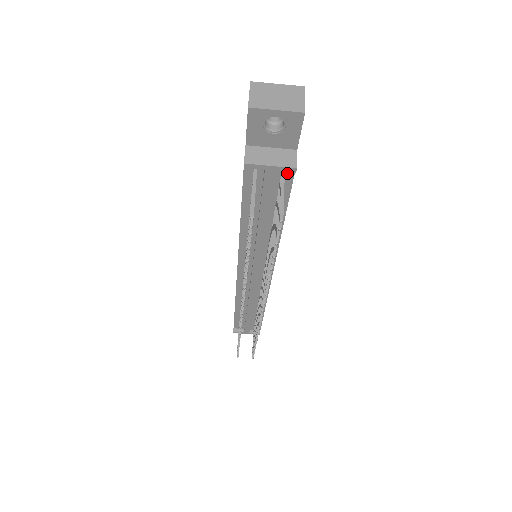
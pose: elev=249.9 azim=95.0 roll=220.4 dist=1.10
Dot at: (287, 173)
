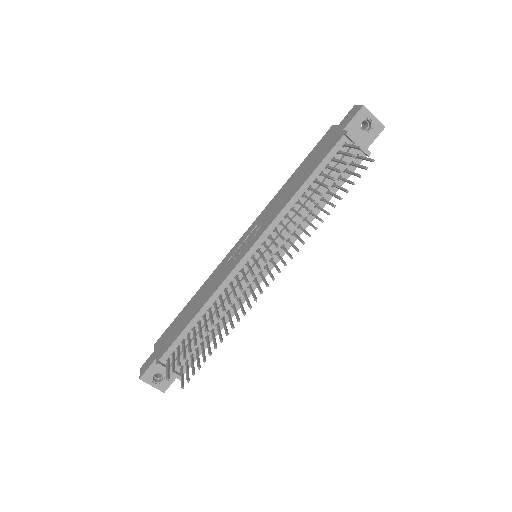
Dot at: (359, 158)
